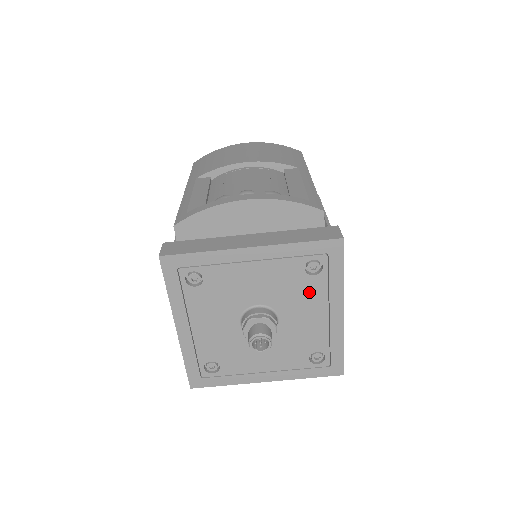
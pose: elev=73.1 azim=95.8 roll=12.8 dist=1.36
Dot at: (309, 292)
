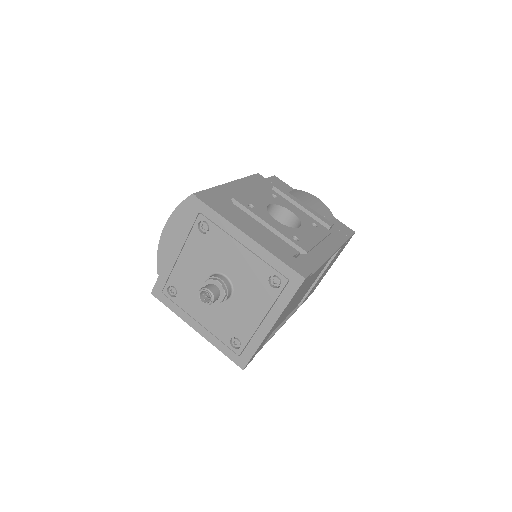
Dot at: (219, 243)
